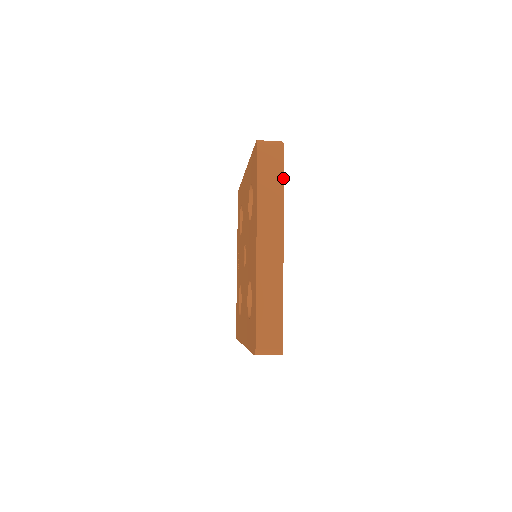
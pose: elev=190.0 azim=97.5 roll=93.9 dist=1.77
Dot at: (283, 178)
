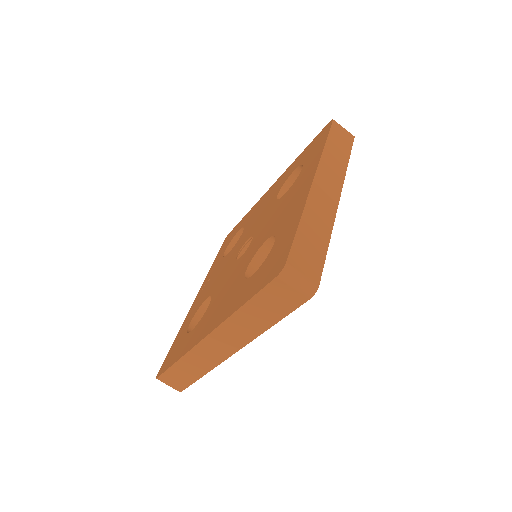
Dot at: (350, 154)
